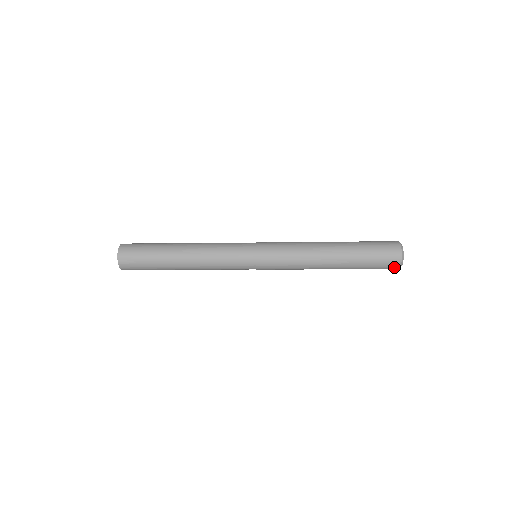
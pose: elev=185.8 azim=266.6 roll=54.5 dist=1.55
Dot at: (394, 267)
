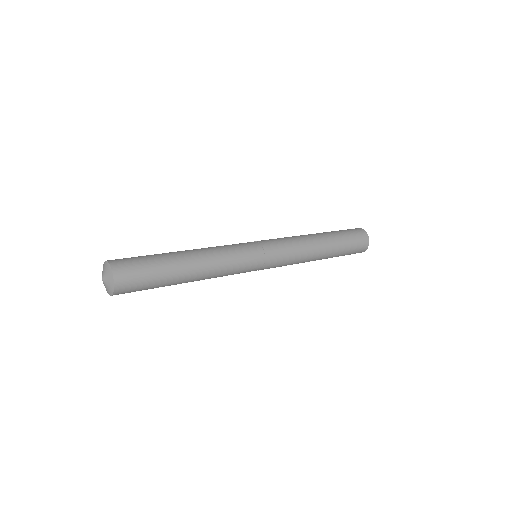
Dot at: occluded
